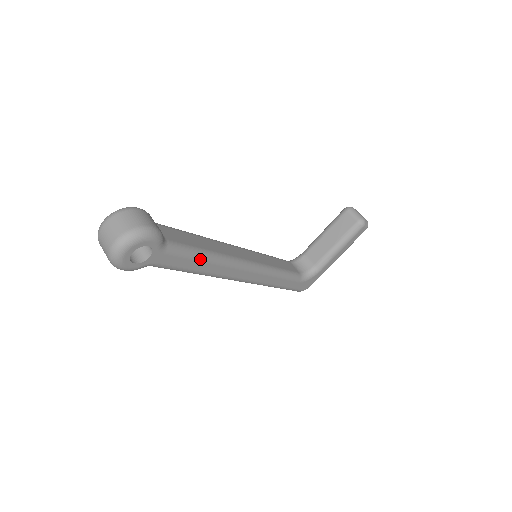
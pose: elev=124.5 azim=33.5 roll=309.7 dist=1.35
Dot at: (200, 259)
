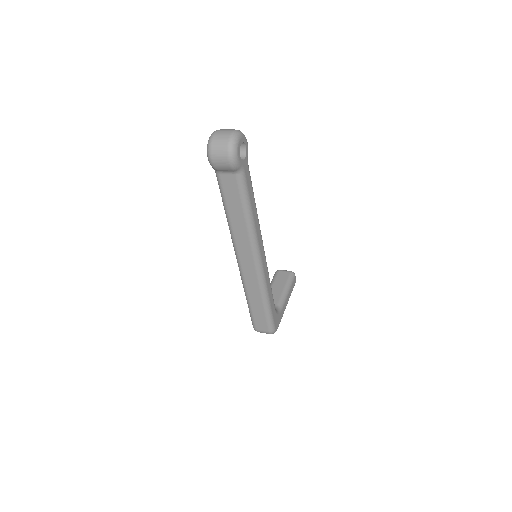
Dot at: occluded
